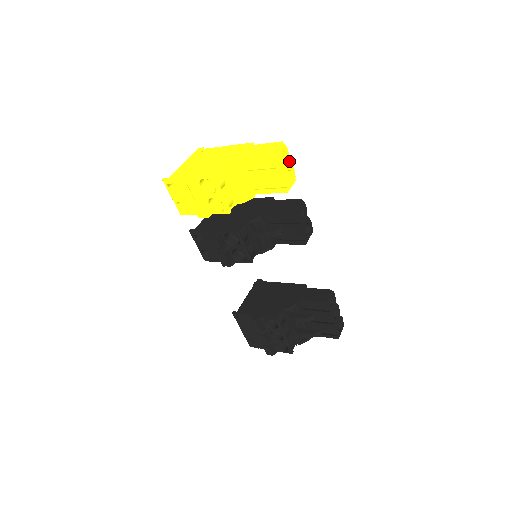
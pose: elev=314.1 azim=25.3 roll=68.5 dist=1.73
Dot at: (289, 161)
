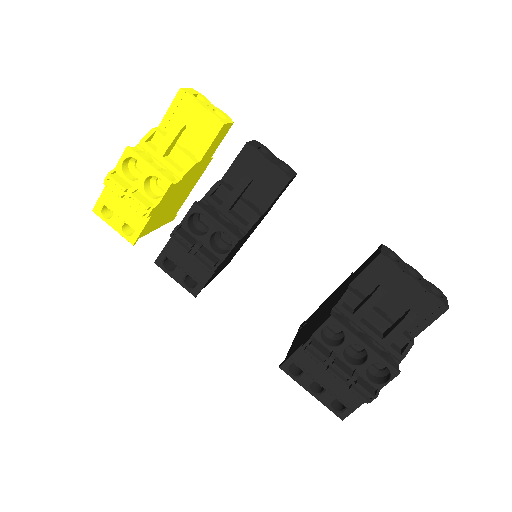
Dot at: (212, 105)
